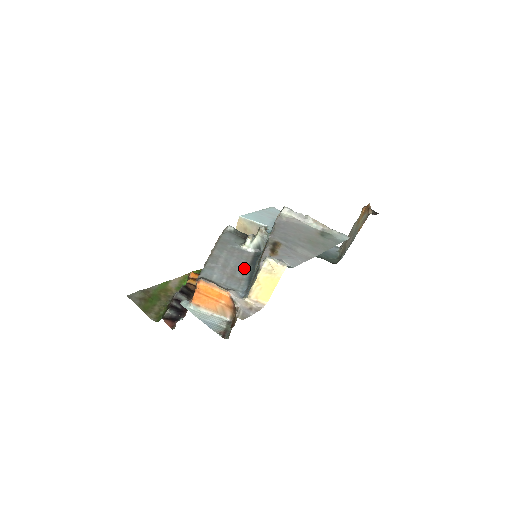
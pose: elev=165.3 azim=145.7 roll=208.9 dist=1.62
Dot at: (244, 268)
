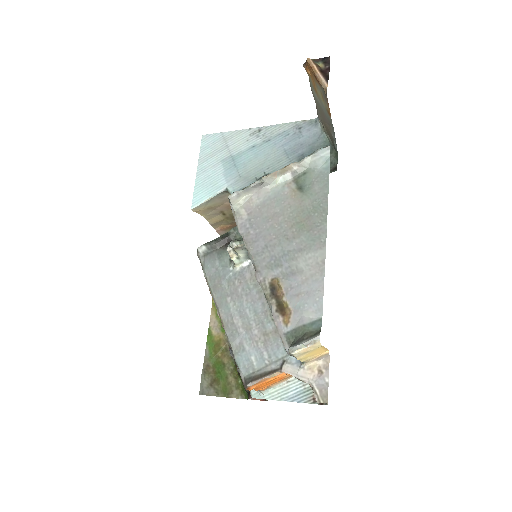
Dot at: (264, 305)
